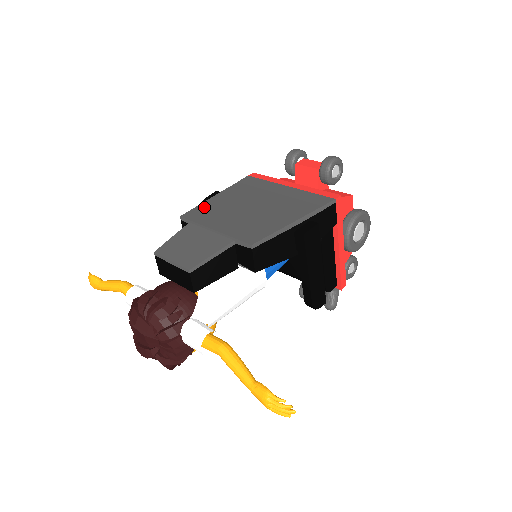
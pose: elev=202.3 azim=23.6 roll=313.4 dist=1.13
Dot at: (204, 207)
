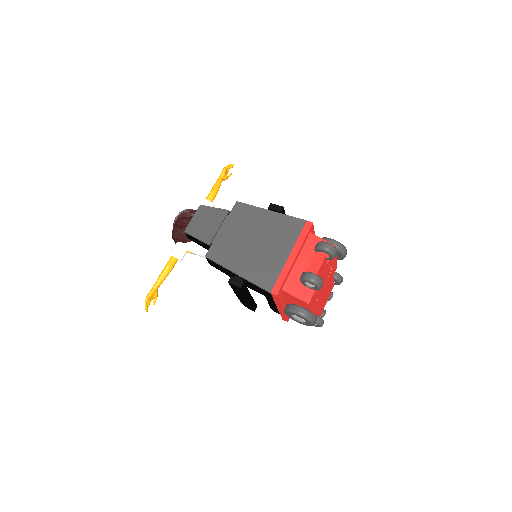
Dot at: (250, 210)
